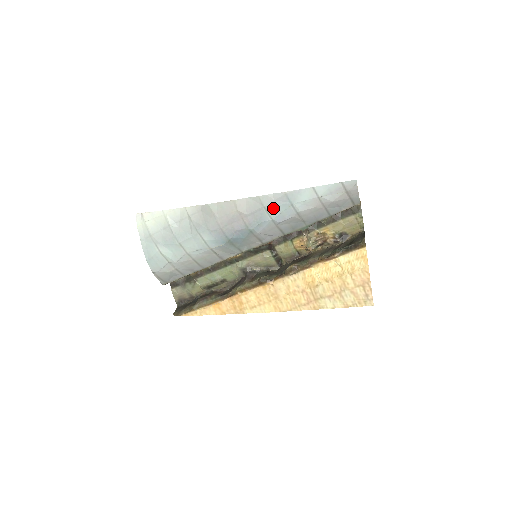
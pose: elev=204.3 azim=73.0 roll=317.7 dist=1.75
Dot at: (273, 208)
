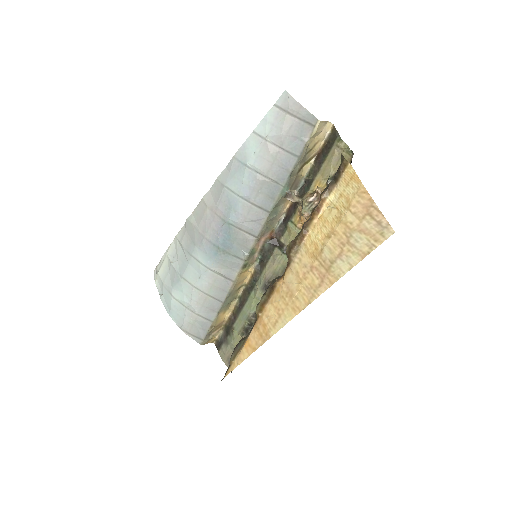
Dot at: (233, 182)
